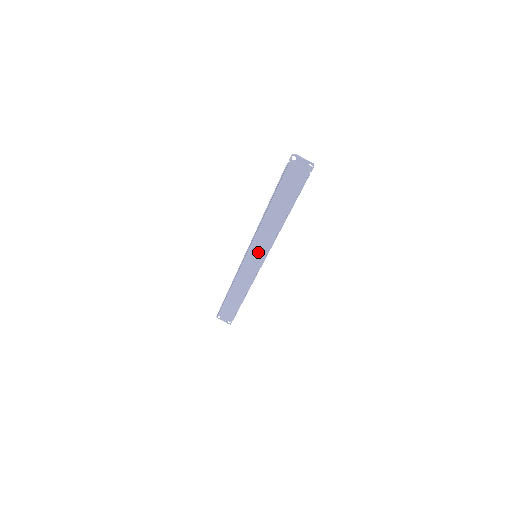
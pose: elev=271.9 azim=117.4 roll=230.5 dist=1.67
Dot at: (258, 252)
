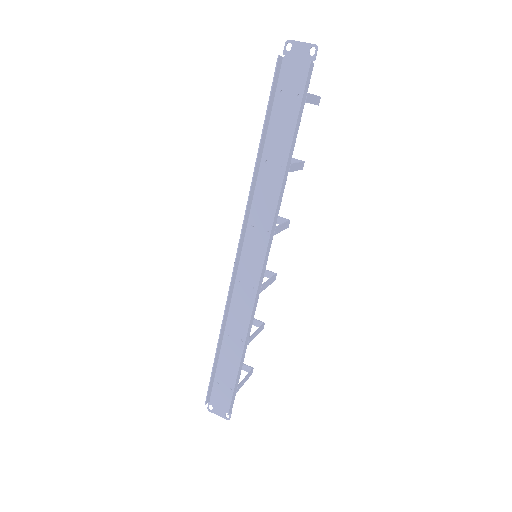
Dot at: (257, 243)
